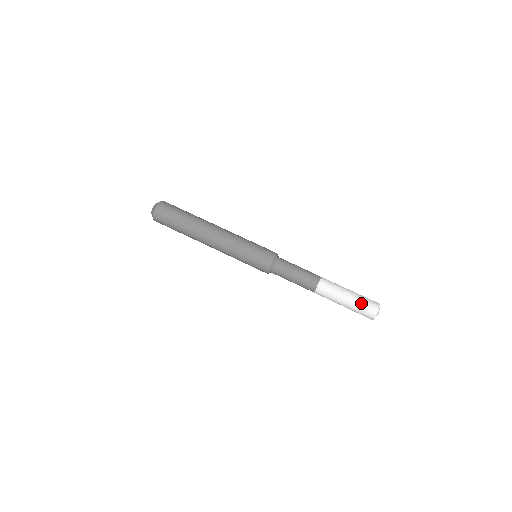
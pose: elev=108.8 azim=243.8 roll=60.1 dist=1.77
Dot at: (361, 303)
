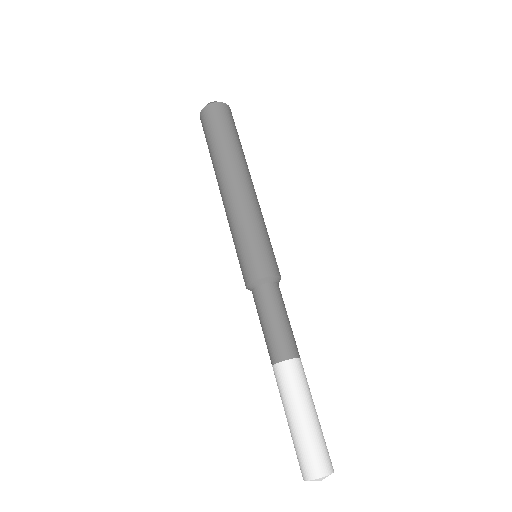
Dot at: (302, 444)
